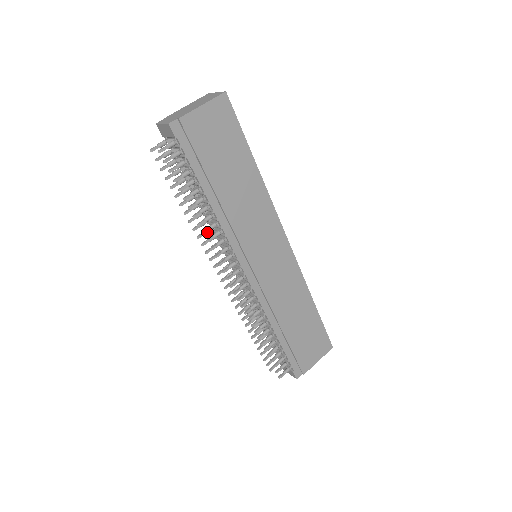
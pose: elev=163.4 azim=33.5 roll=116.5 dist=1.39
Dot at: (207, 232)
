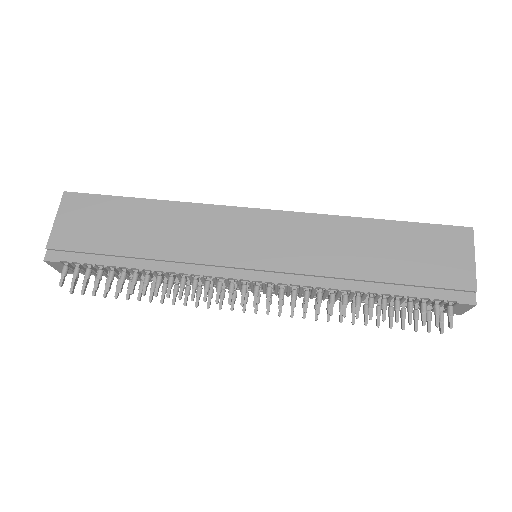
Dot at: (187, 292)
